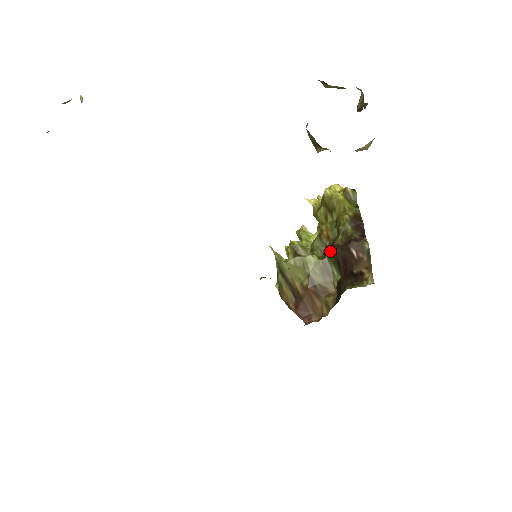
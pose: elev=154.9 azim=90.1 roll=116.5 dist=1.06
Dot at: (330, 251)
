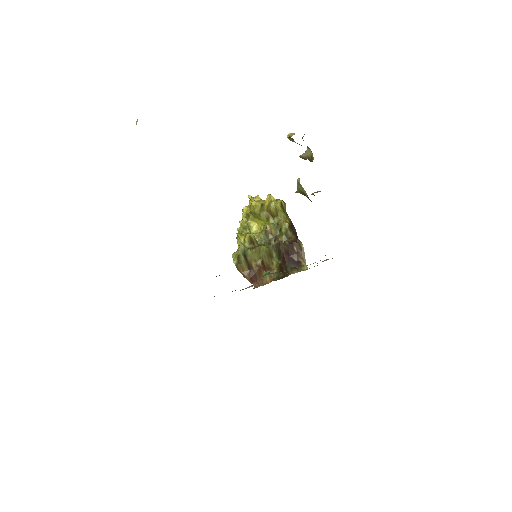
Dot at: (275, 243)
